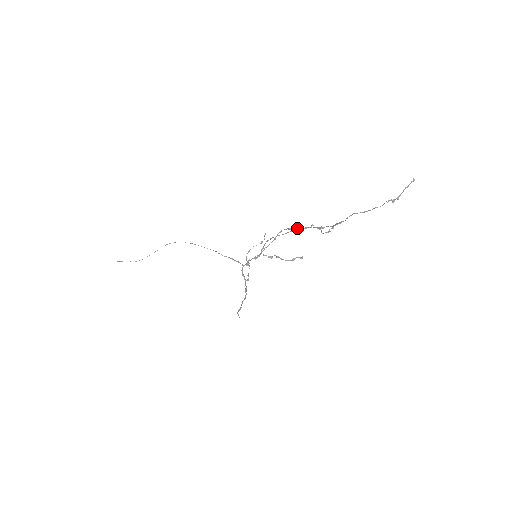
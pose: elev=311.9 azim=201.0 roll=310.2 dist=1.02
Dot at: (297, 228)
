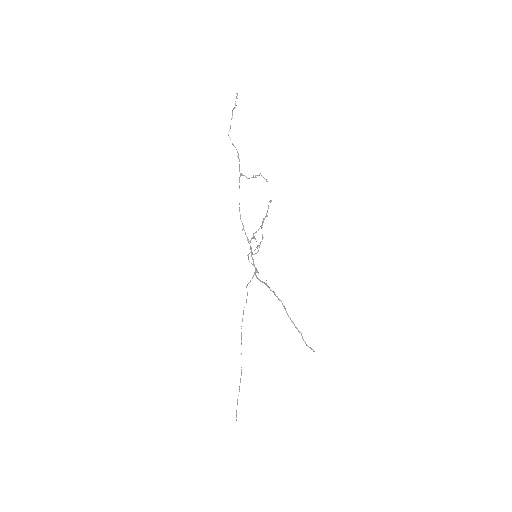
Dot at: occluded
